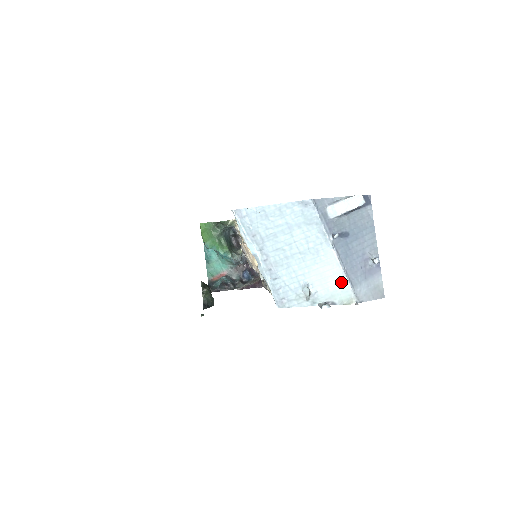
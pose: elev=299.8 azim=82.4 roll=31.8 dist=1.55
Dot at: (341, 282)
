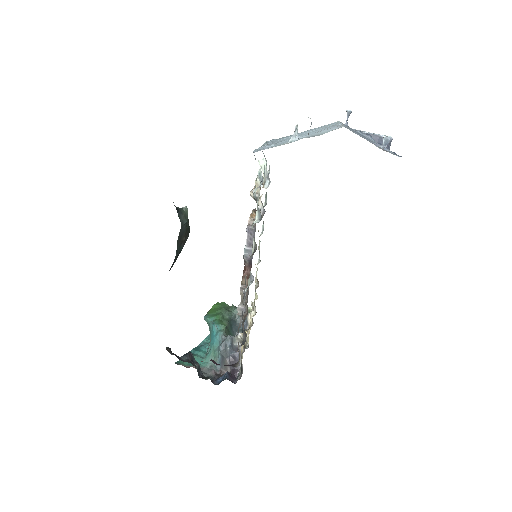
Dot at: occluded
